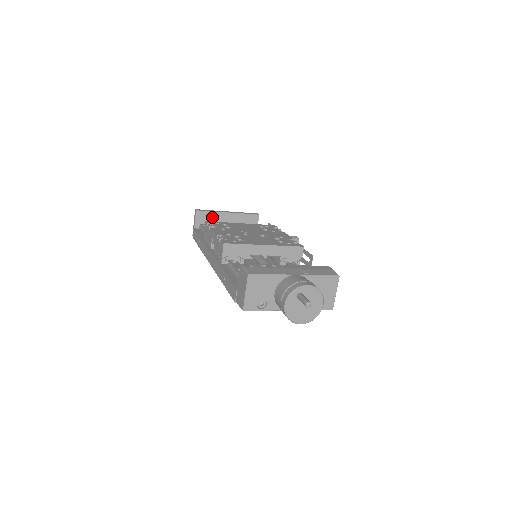
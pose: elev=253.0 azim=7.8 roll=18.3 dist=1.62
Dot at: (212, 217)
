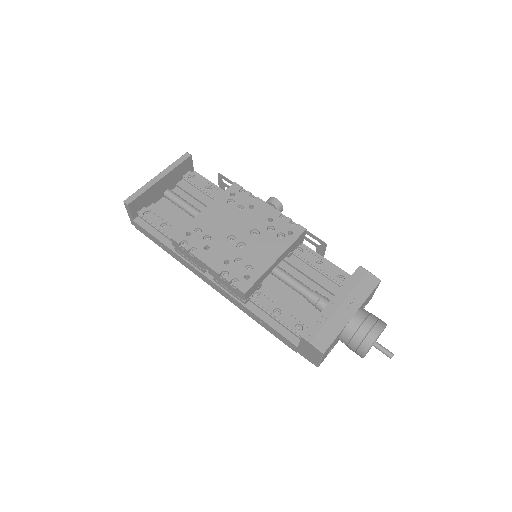
Dot at: (146, 196)
